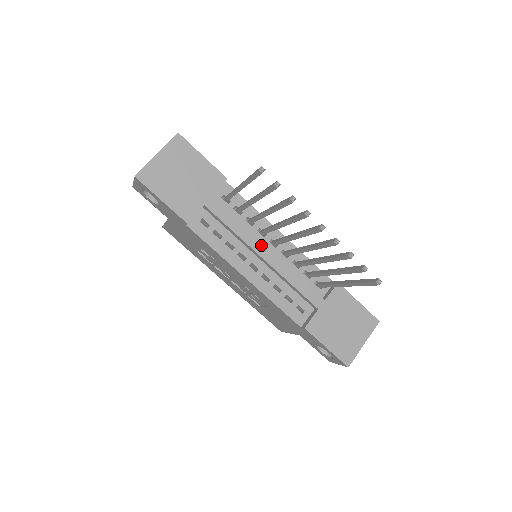
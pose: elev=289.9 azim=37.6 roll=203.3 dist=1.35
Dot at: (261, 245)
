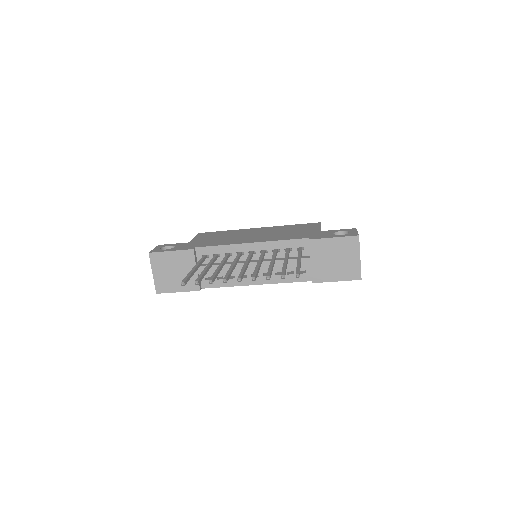
Dot at: occluded
